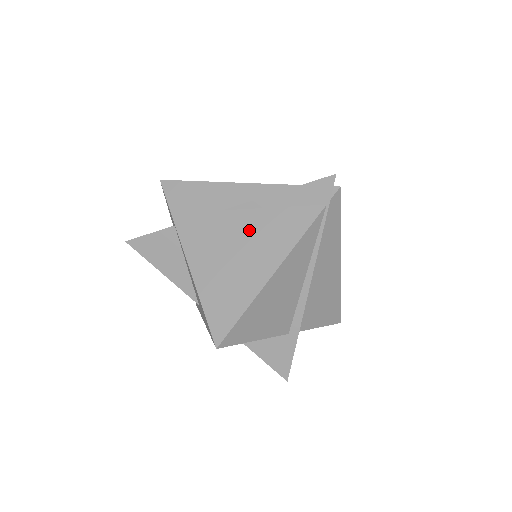
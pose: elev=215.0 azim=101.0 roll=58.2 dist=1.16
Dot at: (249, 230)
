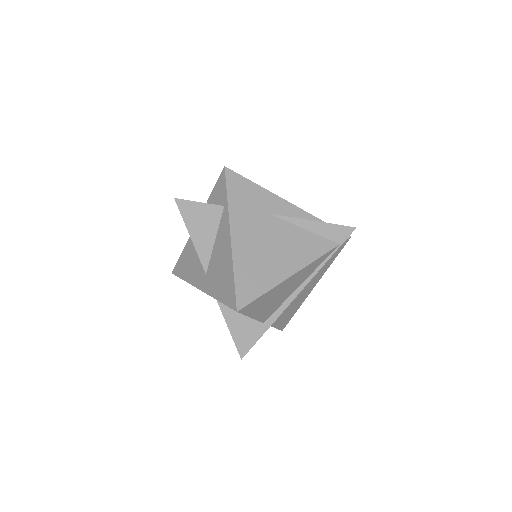
Dot at: (284, 237)
